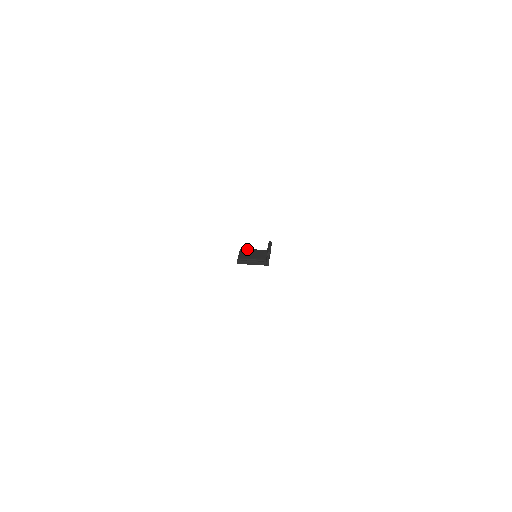
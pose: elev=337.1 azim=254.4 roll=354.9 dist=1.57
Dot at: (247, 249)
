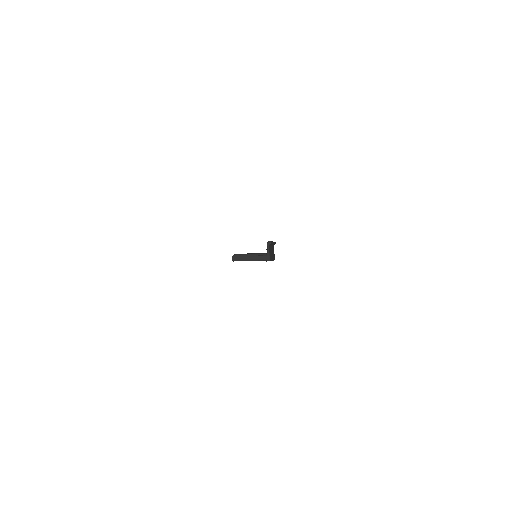
Dot at: occluded
